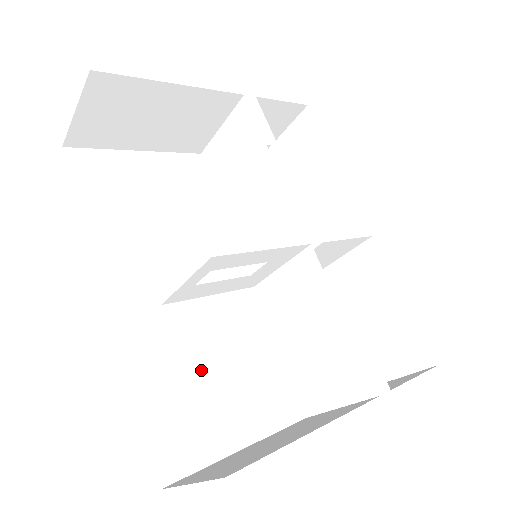
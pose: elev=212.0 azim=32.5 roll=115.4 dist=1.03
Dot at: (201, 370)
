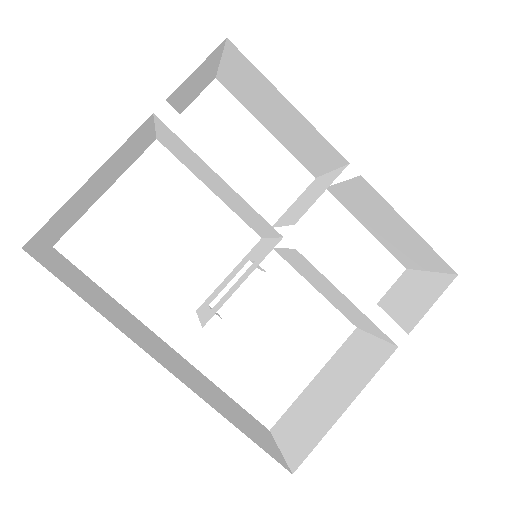
Dot at: (260, 347)
